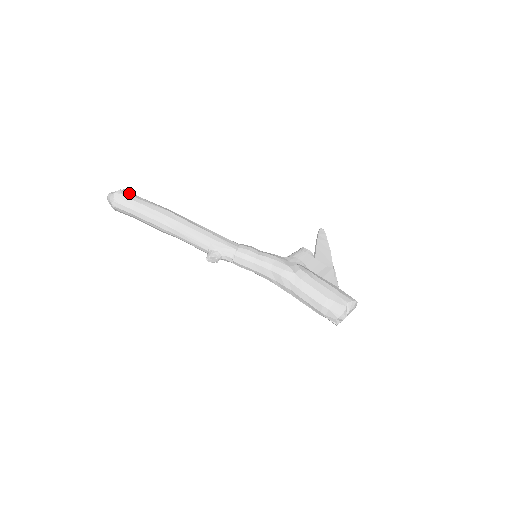
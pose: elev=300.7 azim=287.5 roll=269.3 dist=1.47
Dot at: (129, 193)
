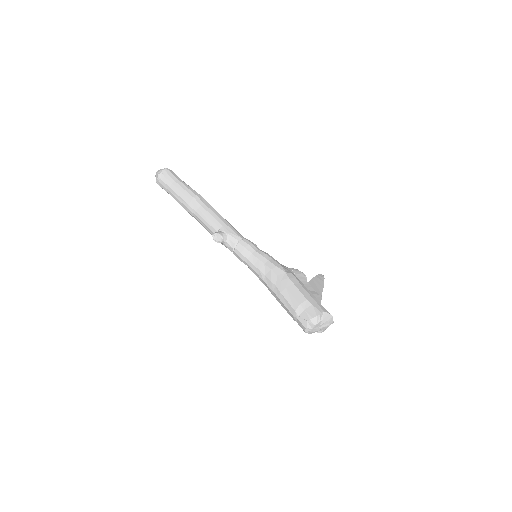
Dot at: occluded
